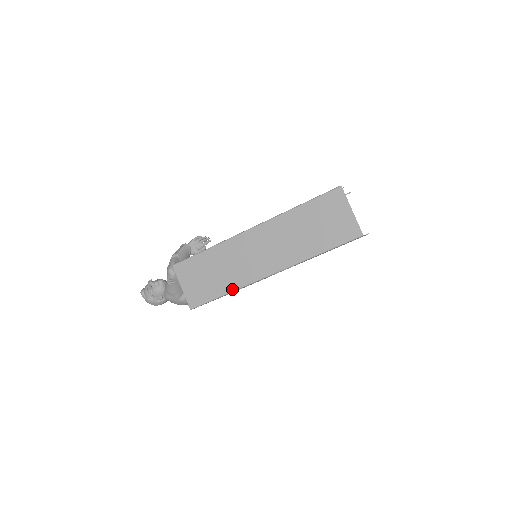
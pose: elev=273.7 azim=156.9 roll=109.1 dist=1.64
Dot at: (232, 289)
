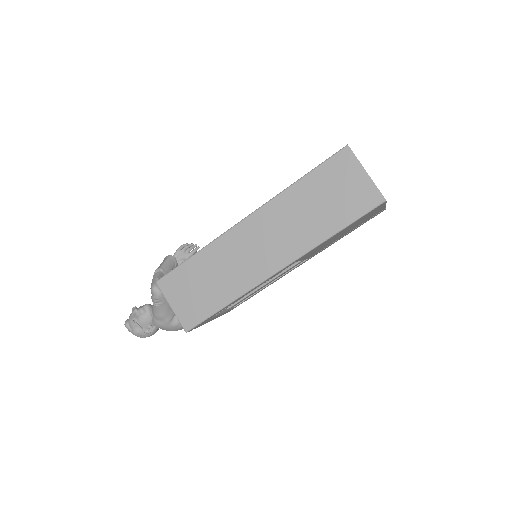
Dot at: (233, 297)
